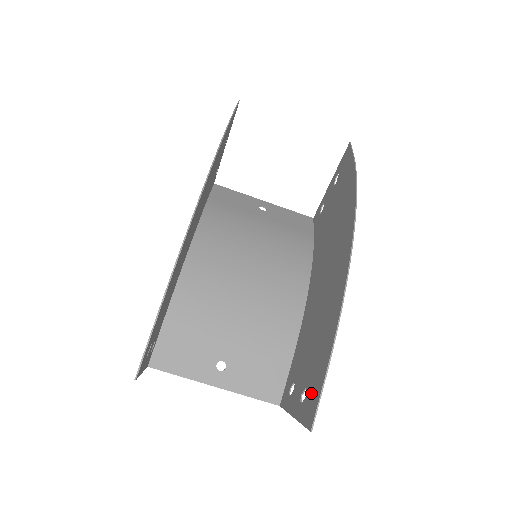
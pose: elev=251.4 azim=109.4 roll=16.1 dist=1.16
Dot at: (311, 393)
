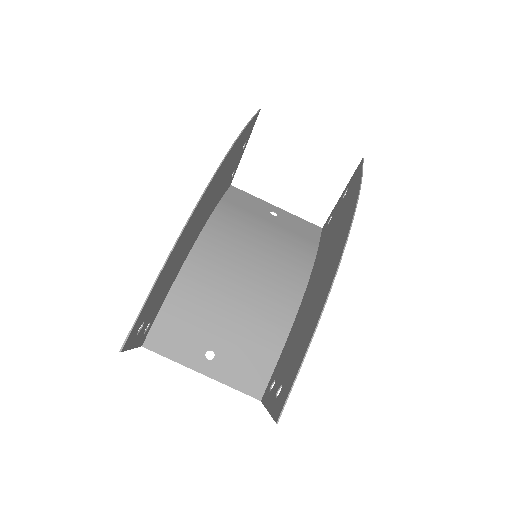
Dot at: (284, 389)
